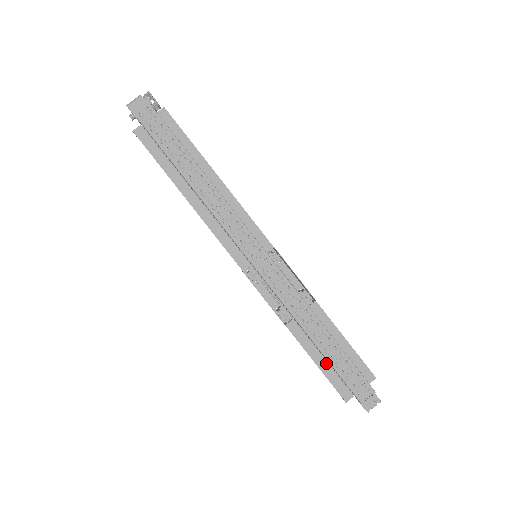
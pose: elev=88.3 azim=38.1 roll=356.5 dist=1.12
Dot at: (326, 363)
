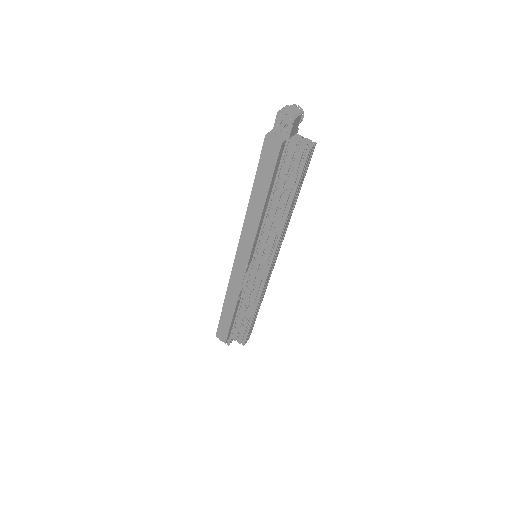
Dot at: (234, 321)
